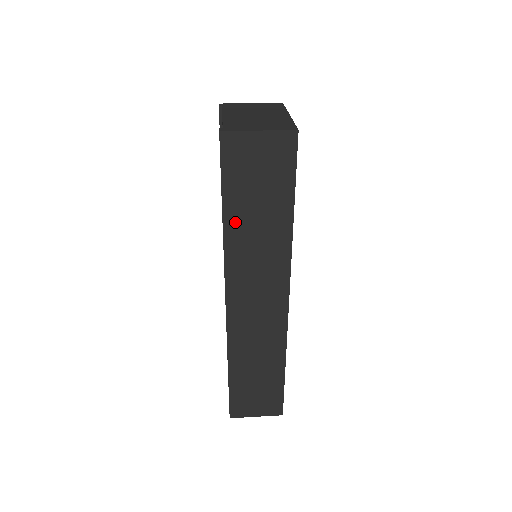
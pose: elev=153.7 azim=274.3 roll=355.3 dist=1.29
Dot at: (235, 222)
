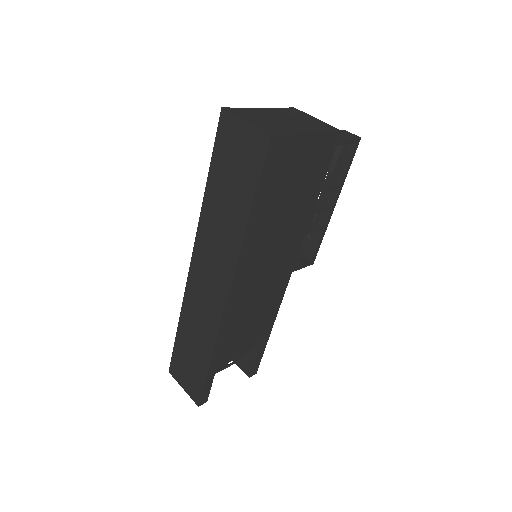
Dot at: (212, 195)
